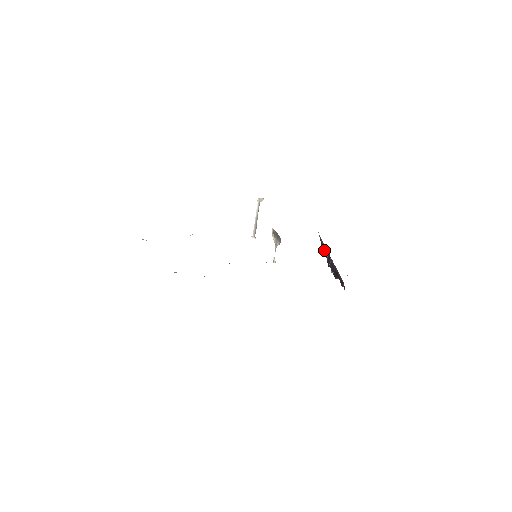
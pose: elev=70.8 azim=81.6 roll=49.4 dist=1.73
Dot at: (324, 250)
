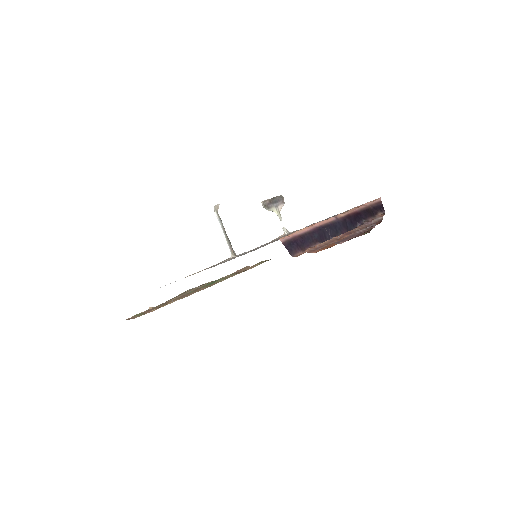
Dot at: (304, 243)
